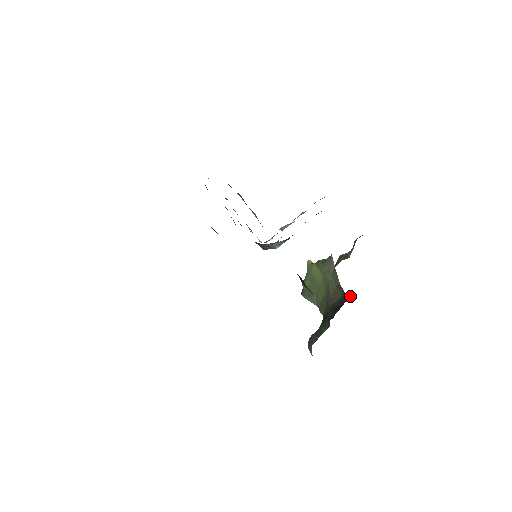
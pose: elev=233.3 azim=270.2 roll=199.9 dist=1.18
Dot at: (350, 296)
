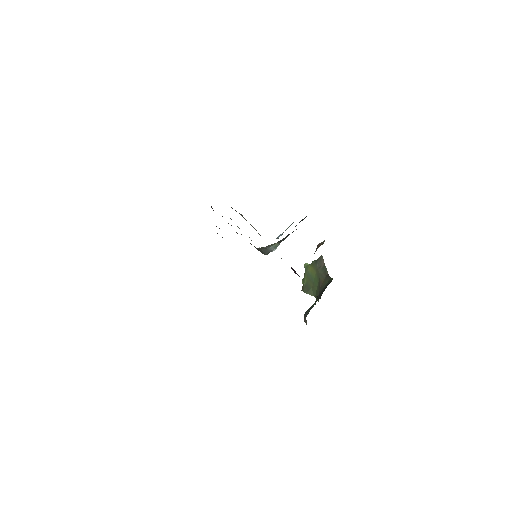
Dot at: occluded
